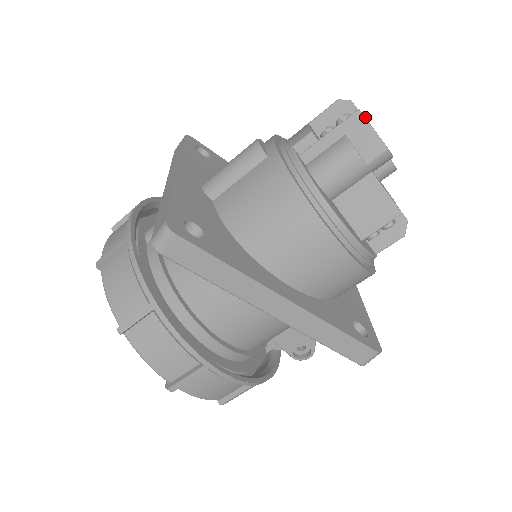
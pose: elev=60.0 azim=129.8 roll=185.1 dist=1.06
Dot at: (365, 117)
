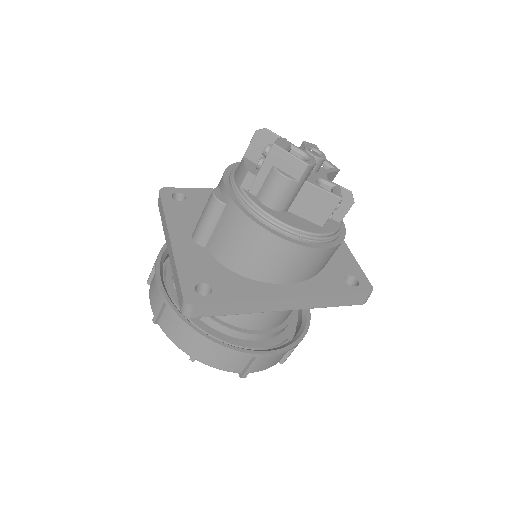
Dot at: (281, 147)
